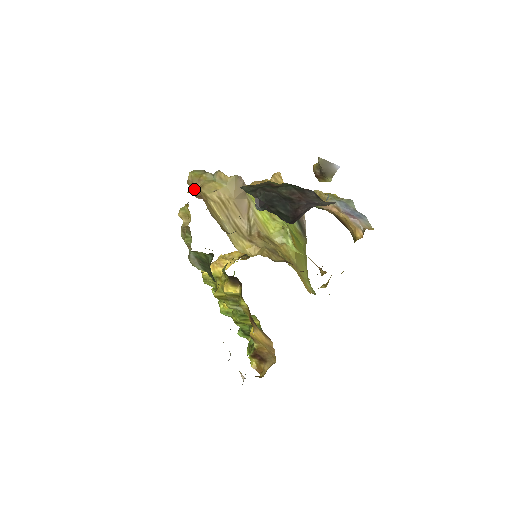
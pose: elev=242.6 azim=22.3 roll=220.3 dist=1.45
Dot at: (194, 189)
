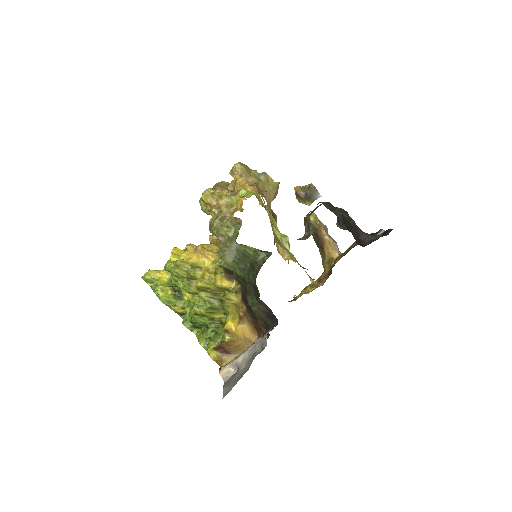
Dot at: (256, 185)
